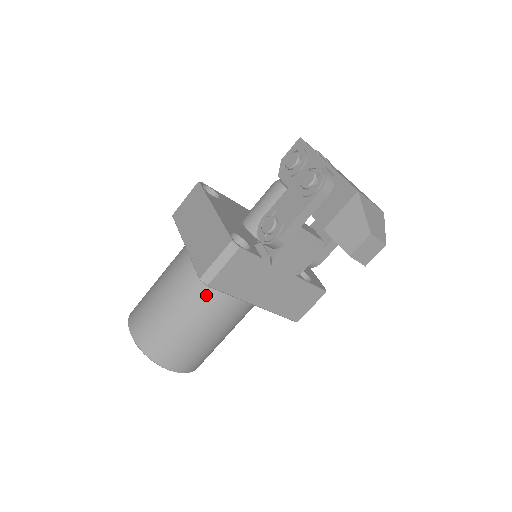
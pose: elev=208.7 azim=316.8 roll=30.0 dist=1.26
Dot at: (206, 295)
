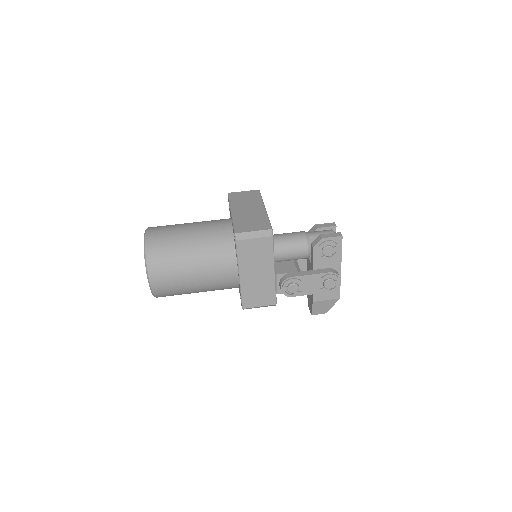
Dot at: occluded
